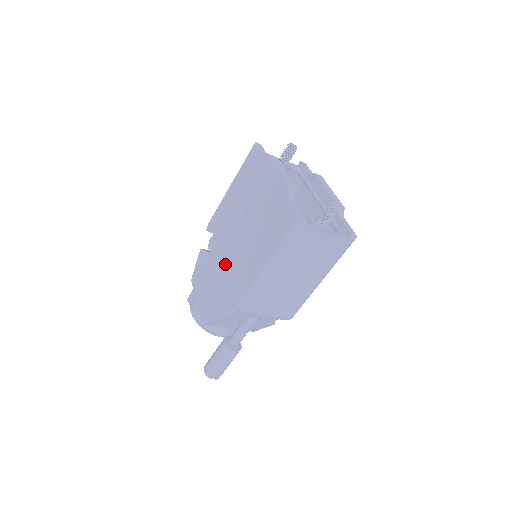
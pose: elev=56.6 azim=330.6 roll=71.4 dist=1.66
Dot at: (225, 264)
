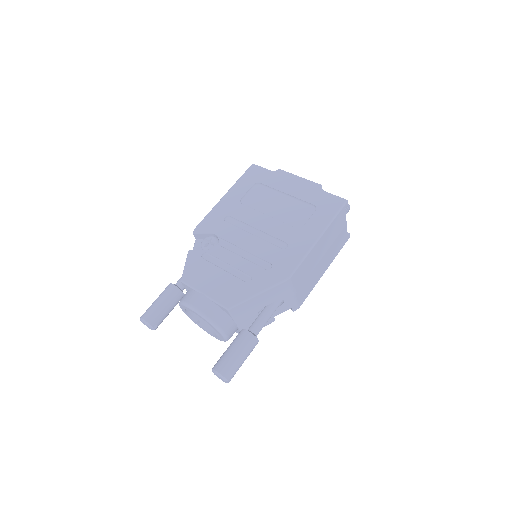
Dot at: (250, 250)
